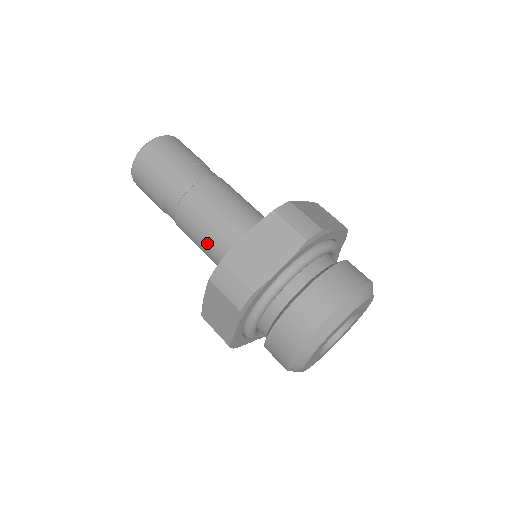
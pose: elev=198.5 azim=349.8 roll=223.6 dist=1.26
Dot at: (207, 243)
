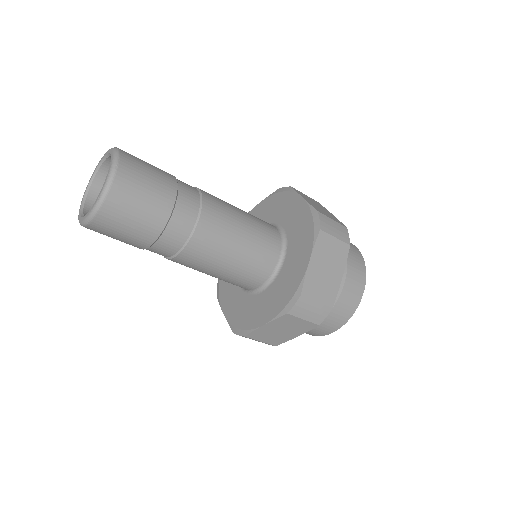
Dot at: (230, 270)
